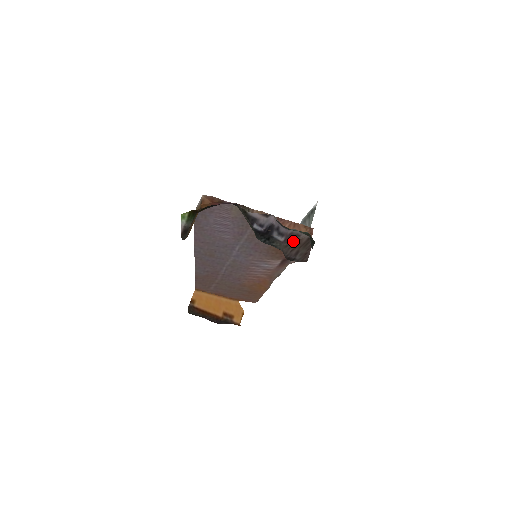
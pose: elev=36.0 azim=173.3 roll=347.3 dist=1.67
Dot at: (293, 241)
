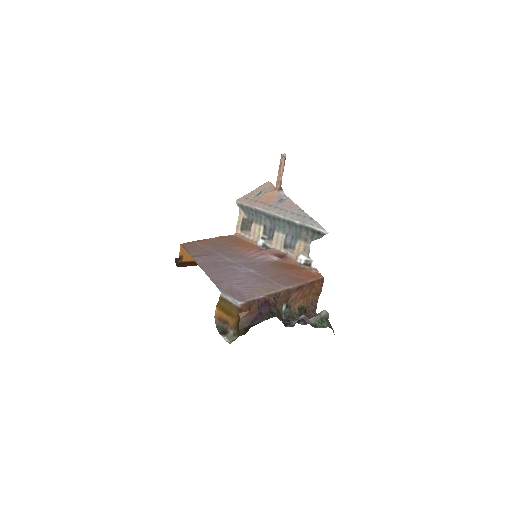
Dot at: (312, 316)
